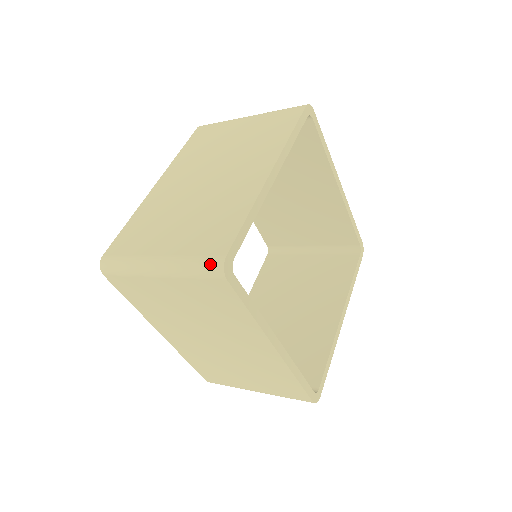
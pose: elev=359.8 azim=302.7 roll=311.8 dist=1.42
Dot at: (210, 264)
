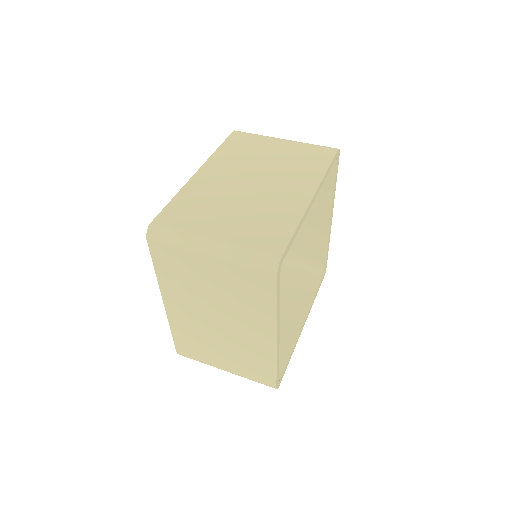
Dot at: (266, 259)
